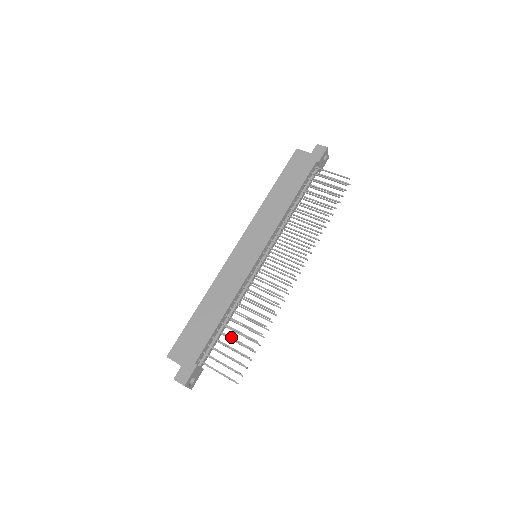
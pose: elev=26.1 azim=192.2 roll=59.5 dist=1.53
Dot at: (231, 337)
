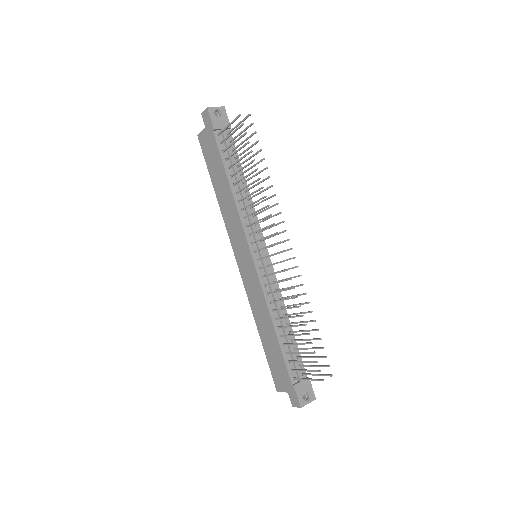
Dot at: (293, 344)
